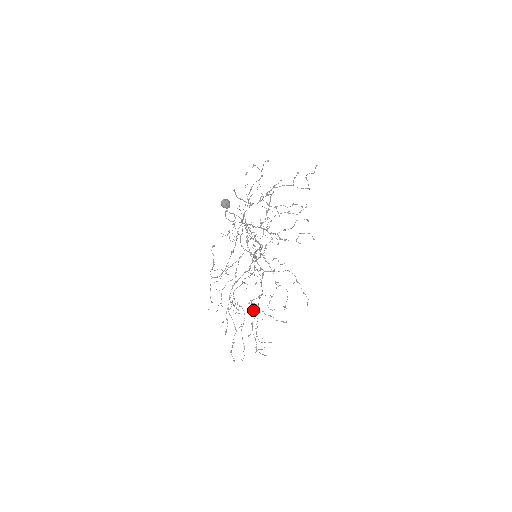
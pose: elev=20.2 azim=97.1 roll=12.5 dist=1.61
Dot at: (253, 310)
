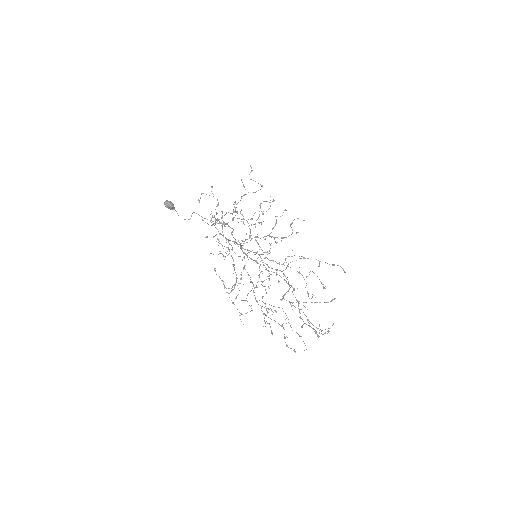
Dot at: occluded
